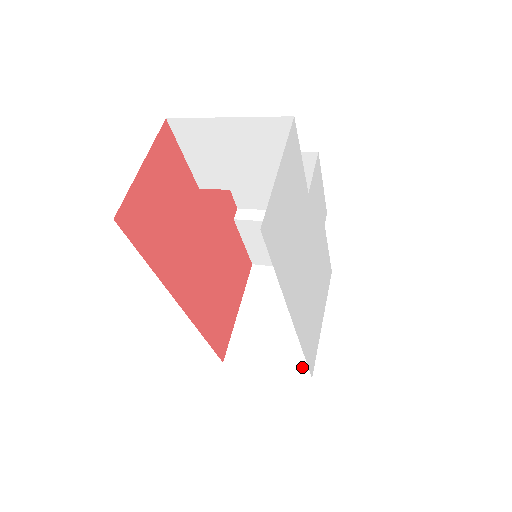
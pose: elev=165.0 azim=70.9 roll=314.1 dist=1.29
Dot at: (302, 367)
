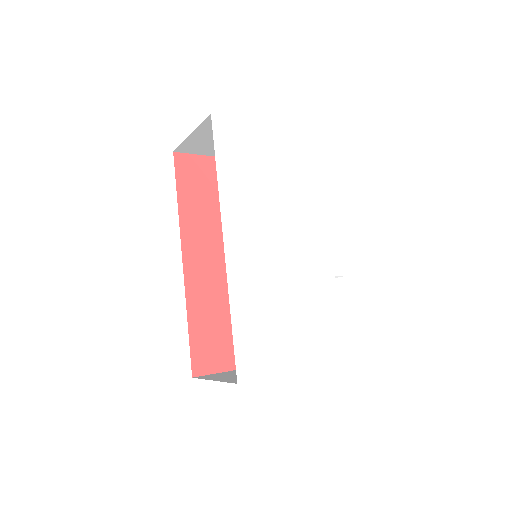
Dot at: occluded
